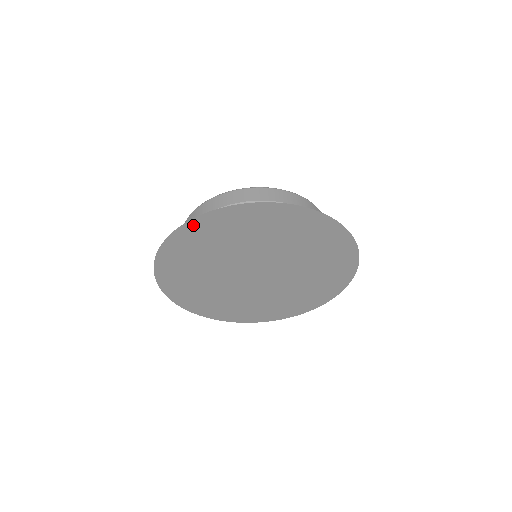
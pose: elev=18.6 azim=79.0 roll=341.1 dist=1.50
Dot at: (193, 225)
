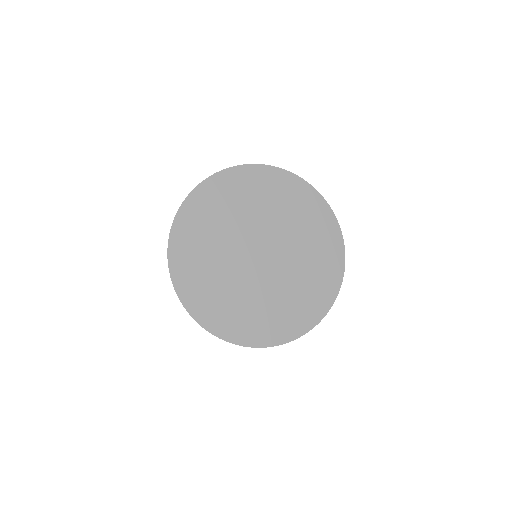
Dot at: (218, 179)
